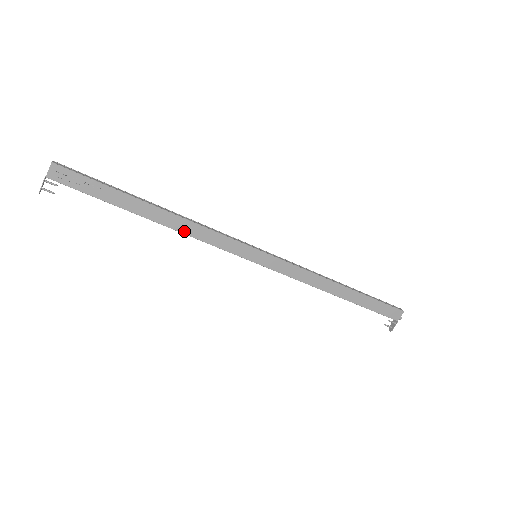
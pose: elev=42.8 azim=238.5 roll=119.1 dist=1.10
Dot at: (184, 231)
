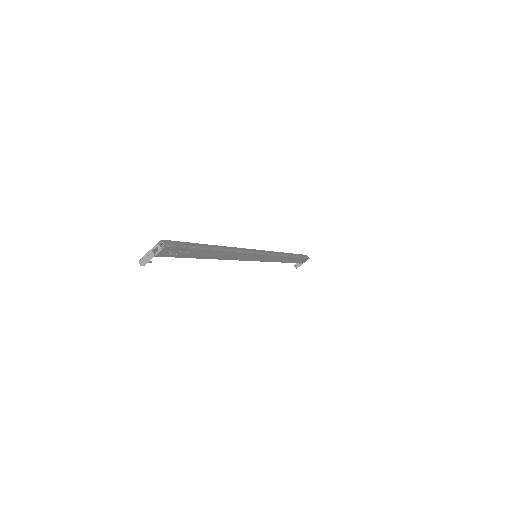
Dot at: (226, 258)
